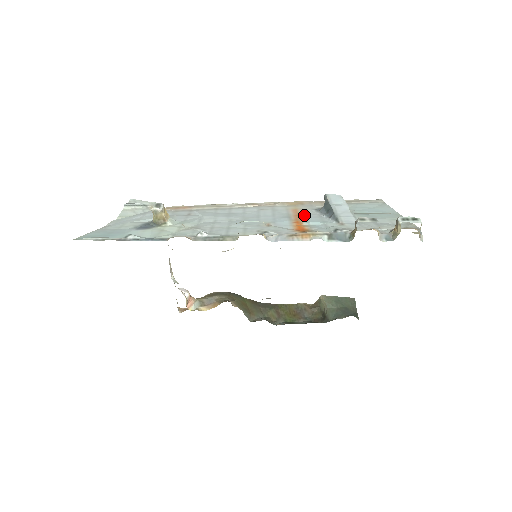
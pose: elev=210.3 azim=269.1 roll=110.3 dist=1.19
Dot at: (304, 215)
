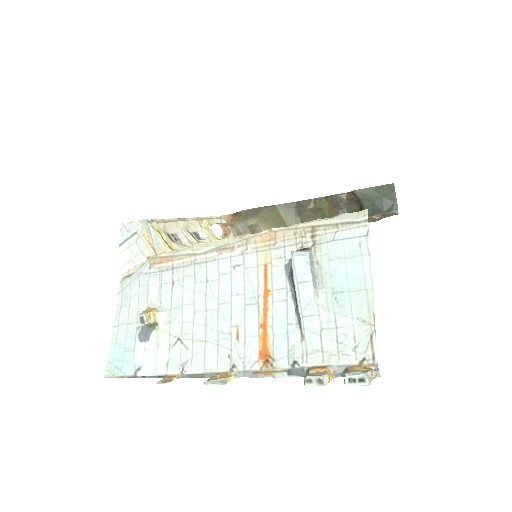
Dot at: (272, 293)
